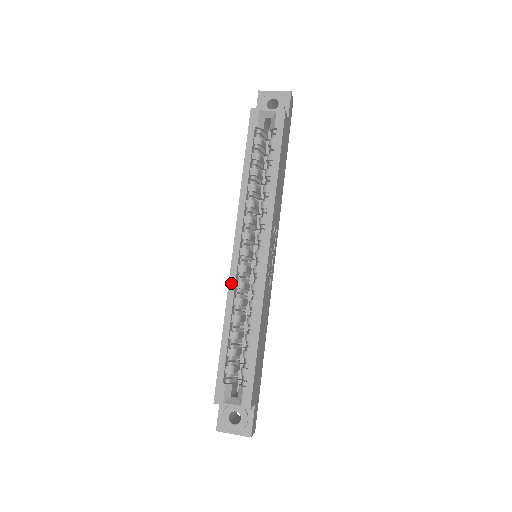
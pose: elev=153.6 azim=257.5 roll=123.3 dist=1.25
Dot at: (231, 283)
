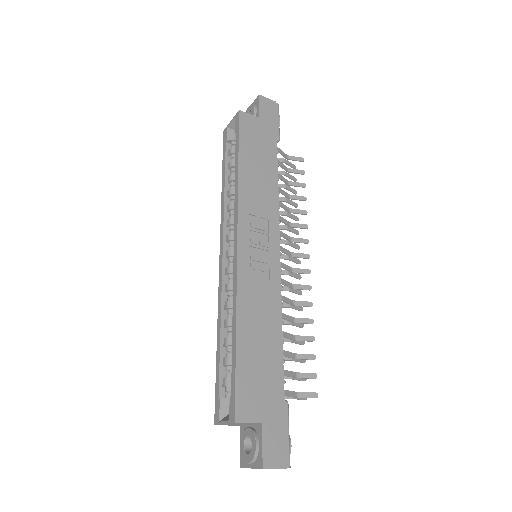
Dot at: (219, 288)
